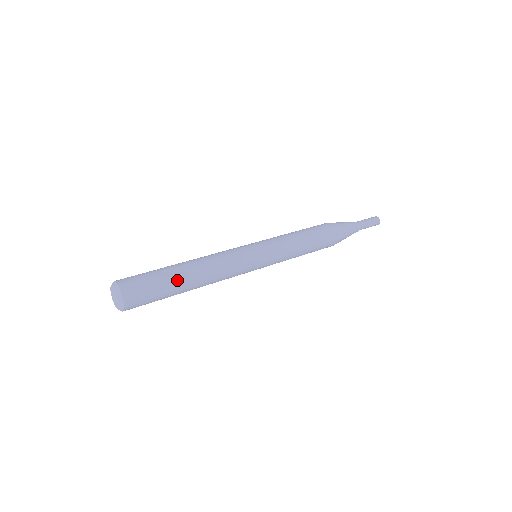
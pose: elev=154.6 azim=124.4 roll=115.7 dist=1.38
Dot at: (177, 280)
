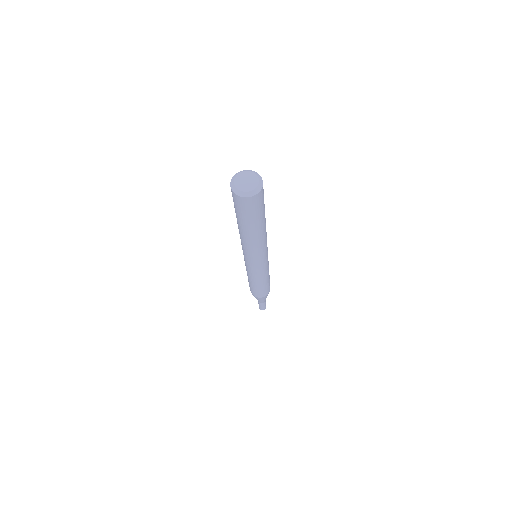
Dot at: occluded
